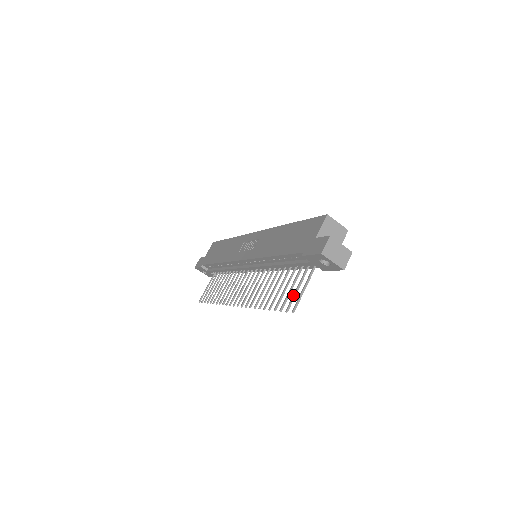
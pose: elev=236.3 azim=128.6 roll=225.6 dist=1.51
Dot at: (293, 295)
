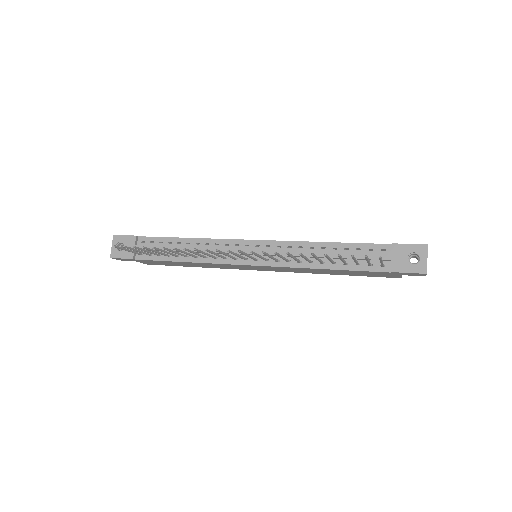
Dot at: (368, 258)
